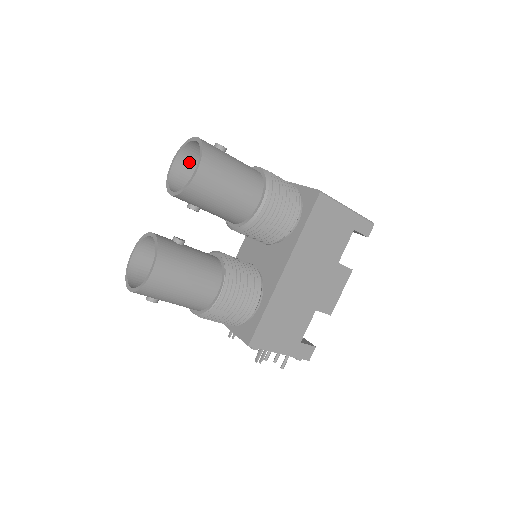
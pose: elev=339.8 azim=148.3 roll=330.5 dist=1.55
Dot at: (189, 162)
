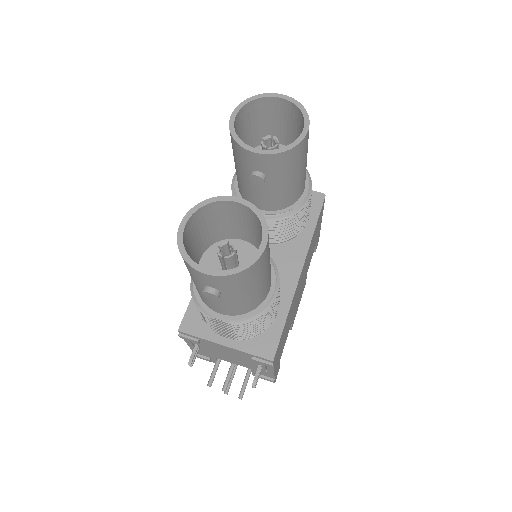
Dot at: (242, 122)
